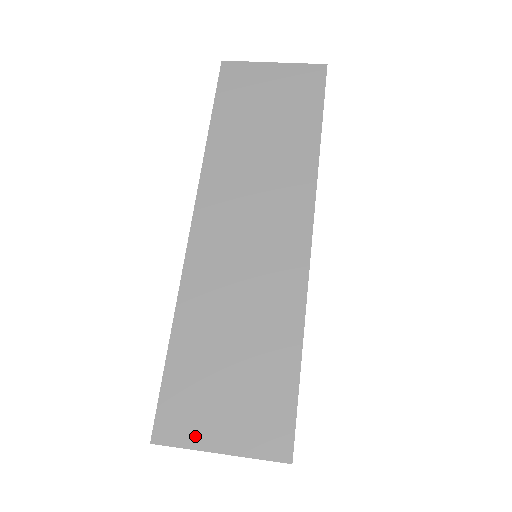
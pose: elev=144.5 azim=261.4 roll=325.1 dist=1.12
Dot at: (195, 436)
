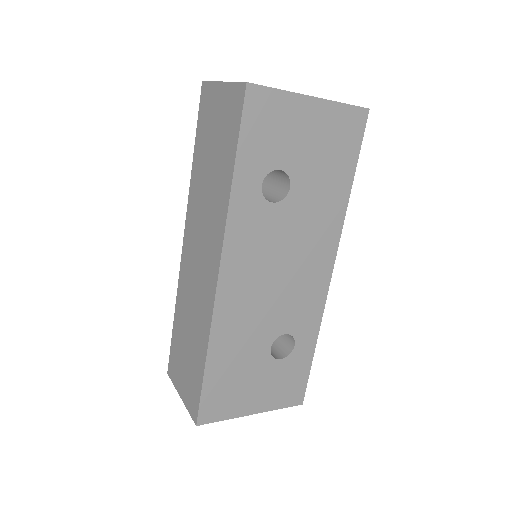
Dot at: (176, 381)
